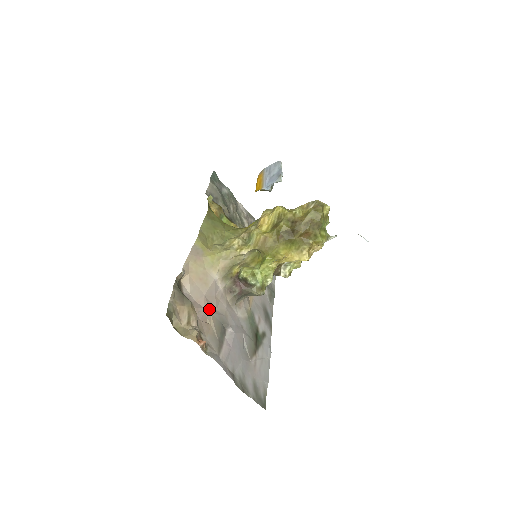
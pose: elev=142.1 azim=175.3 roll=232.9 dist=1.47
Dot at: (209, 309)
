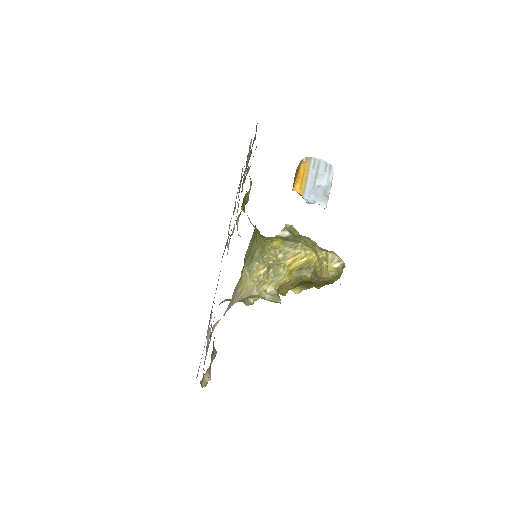
Dot at: occluded
